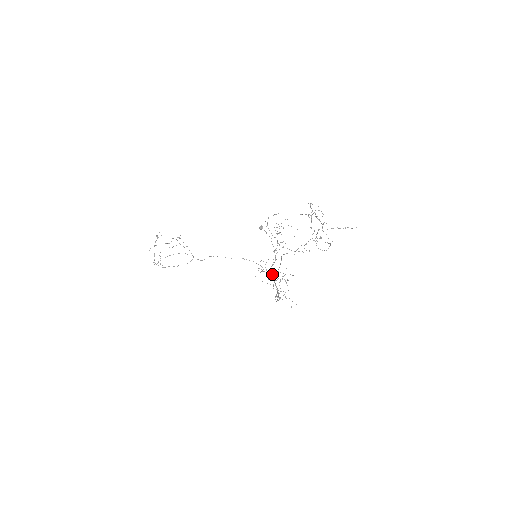
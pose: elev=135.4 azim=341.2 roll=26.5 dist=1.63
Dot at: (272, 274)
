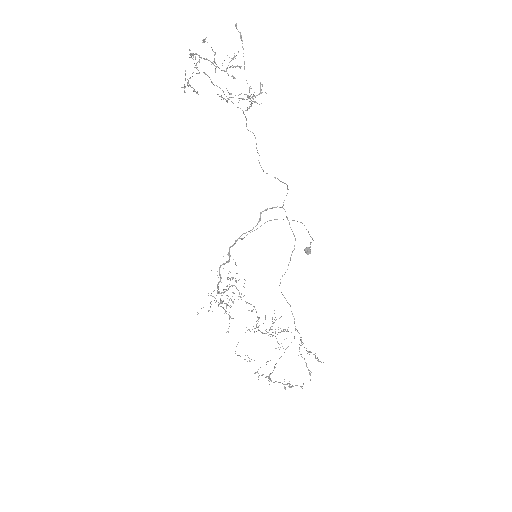
Dot at: occluded
